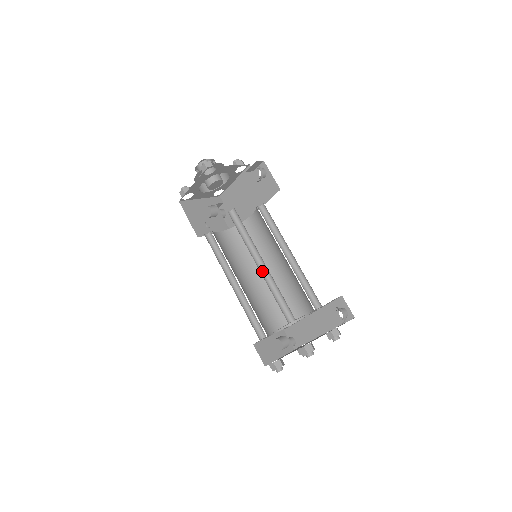
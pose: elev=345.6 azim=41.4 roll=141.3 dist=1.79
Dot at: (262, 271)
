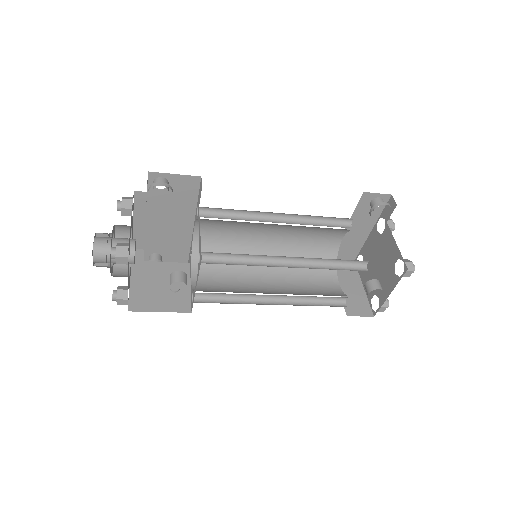
Dot at: (296, 265)
